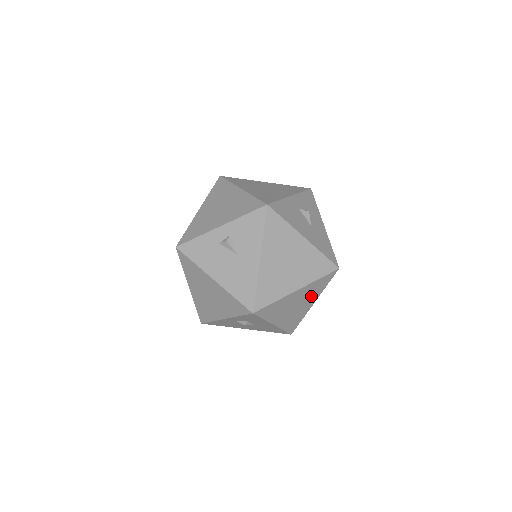
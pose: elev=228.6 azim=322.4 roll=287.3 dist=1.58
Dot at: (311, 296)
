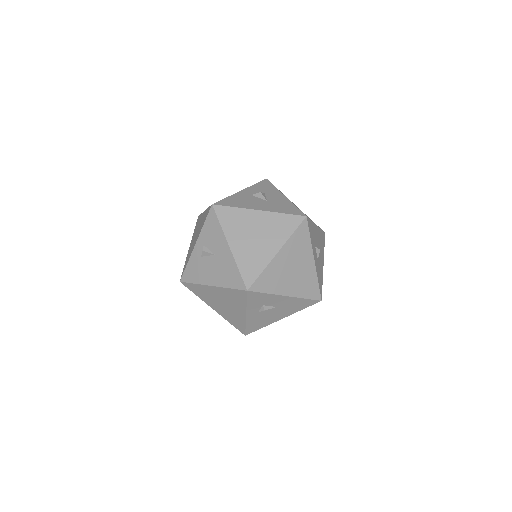
Dot at: (302, 254)
